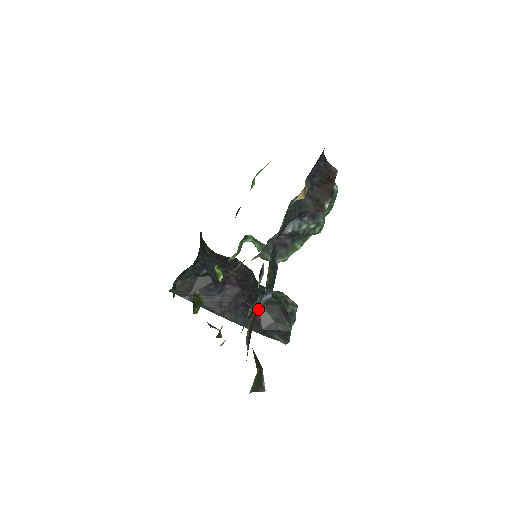
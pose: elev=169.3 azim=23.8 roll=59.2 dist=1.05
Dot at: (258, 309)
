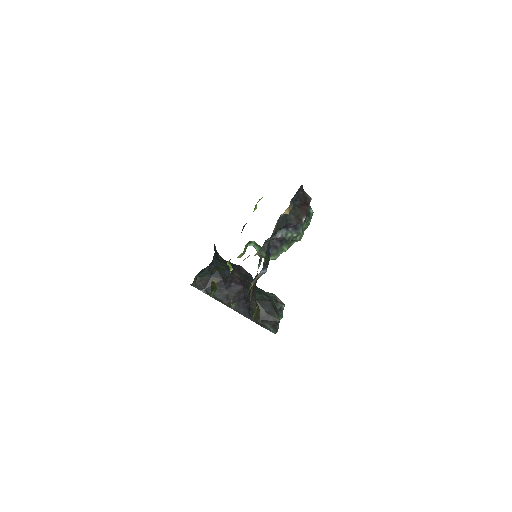
Dot at: (255, 304)
